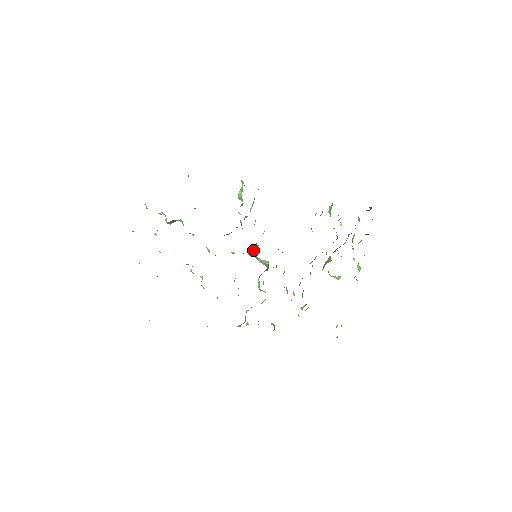
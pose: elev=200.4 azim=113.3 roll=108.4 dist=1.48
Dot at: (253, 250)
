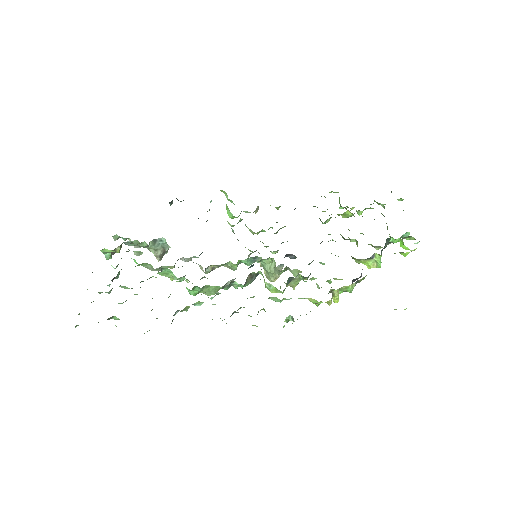
Dot at: (260, 265)
